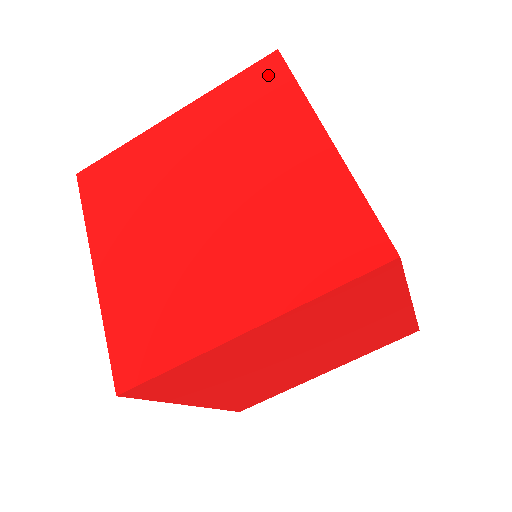
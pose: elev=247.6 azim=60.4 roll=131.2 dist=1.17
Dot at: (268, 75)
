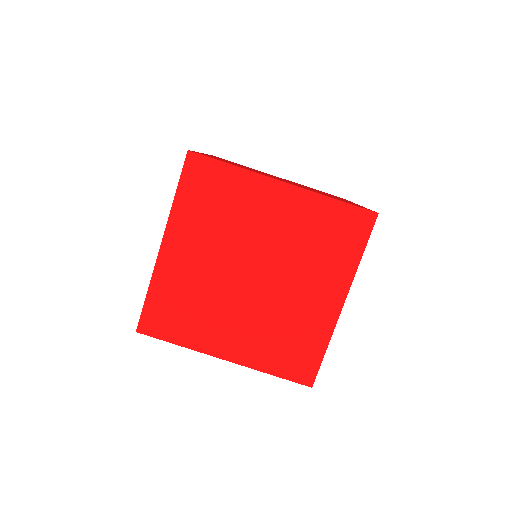
Dot at: occluded
